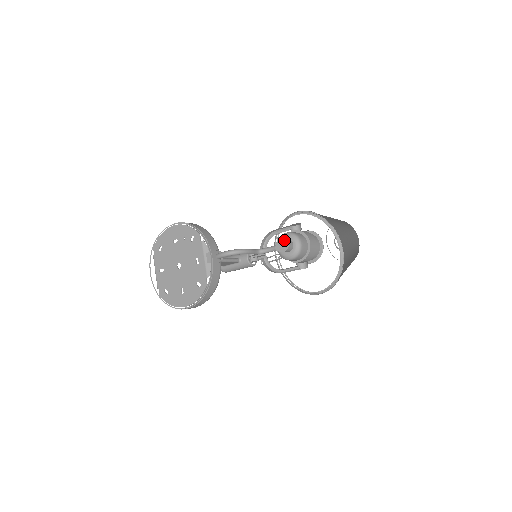
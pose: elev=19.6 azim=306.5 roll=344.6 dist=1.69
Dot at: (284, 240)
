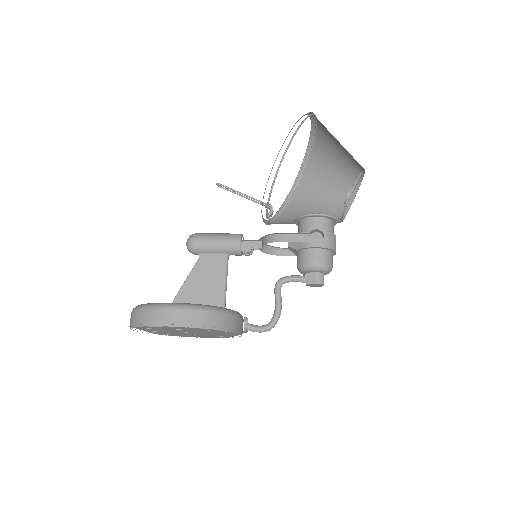
Dot at: (319, 284)
